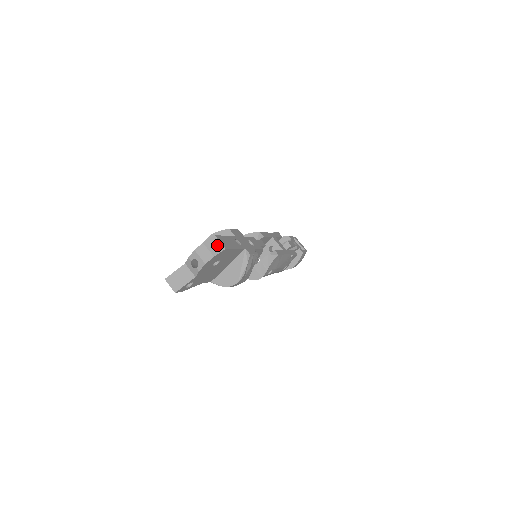
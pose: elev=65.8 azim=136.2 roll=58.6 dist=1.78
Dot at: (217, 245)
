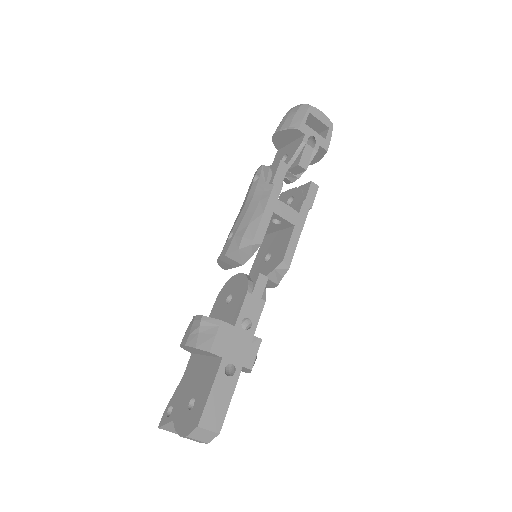
Dot at: (206, 434)
